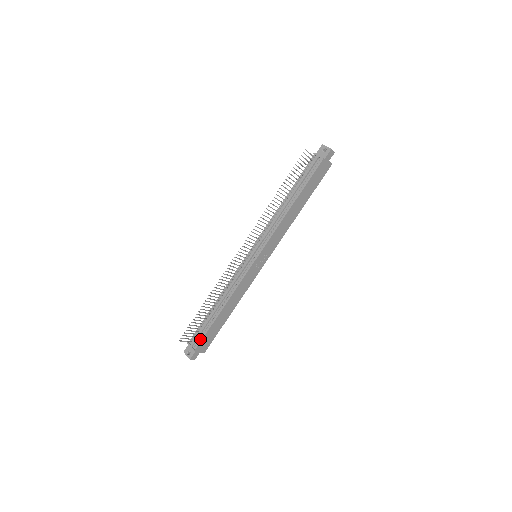
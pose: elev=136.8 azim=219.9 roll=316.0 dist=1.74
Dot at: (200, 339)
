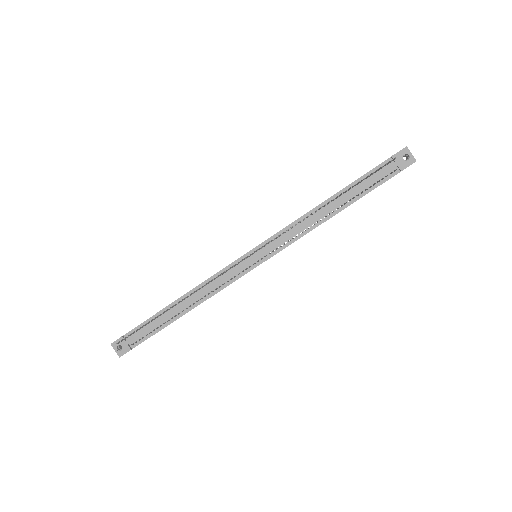
Dot at: (143, 338)
